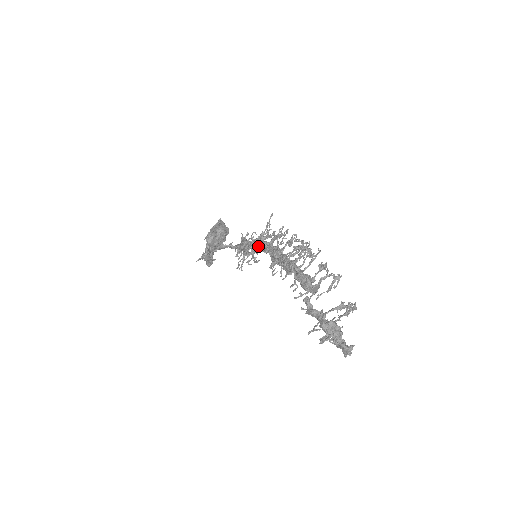
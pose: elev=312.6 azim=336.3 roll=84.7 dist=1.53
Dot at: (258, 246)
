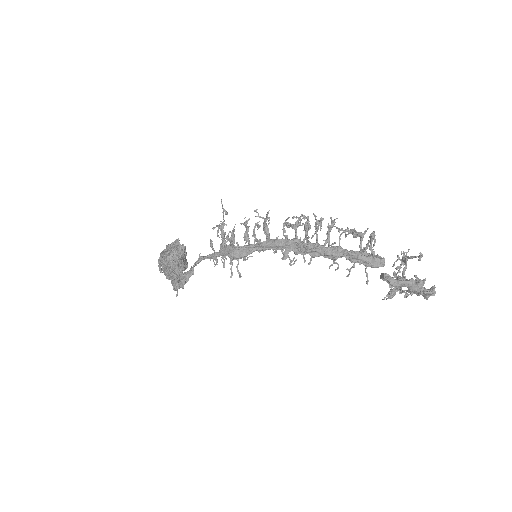
Dot at: (264, 247)
